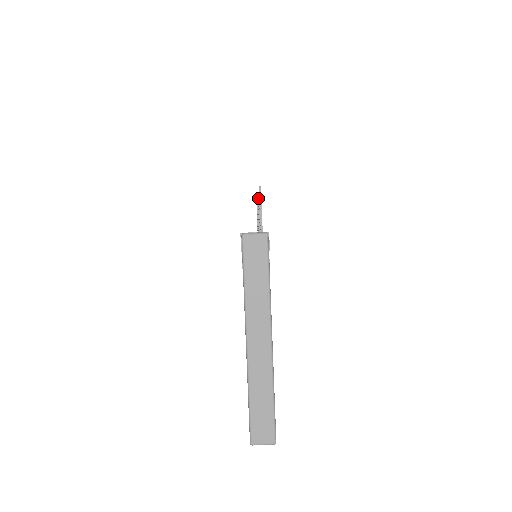
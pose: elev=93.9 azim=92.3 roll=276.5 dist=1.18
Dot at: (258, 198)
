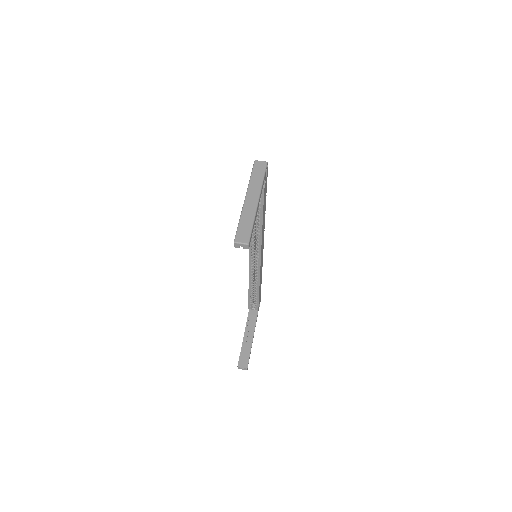
Dot at: occluded
